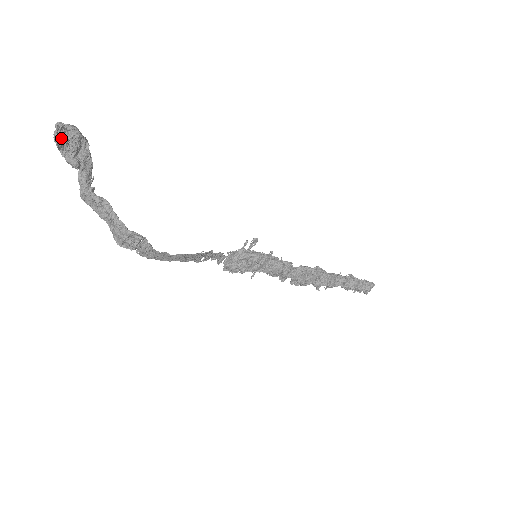
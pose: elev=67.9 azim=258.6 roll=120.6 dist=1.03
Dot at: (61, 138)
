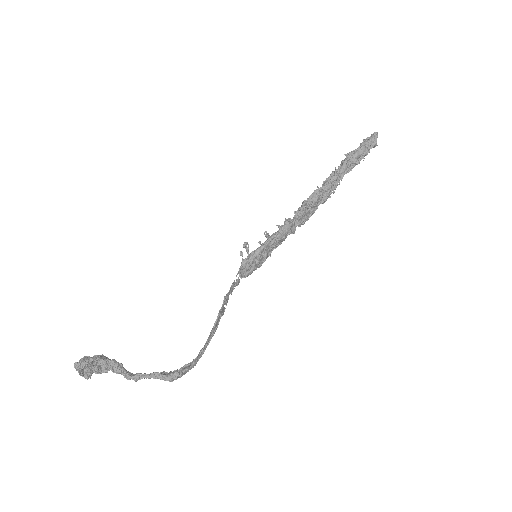
Dot at: (86, 375)
